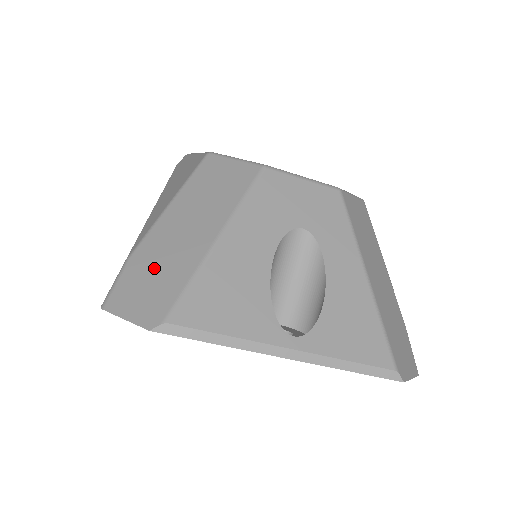
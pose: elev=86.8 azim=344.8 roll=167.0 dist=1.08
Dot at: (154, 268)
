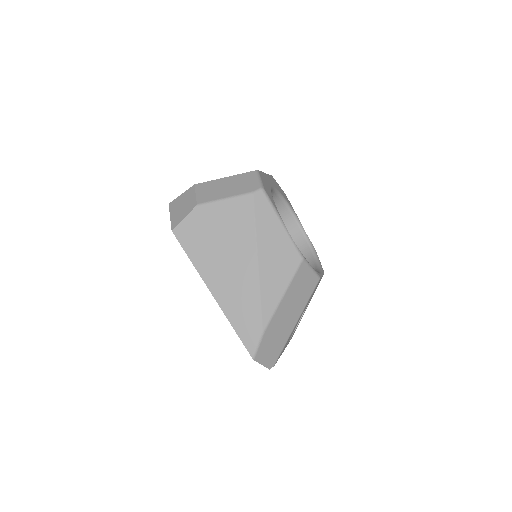
Dot at: (274, 339)
